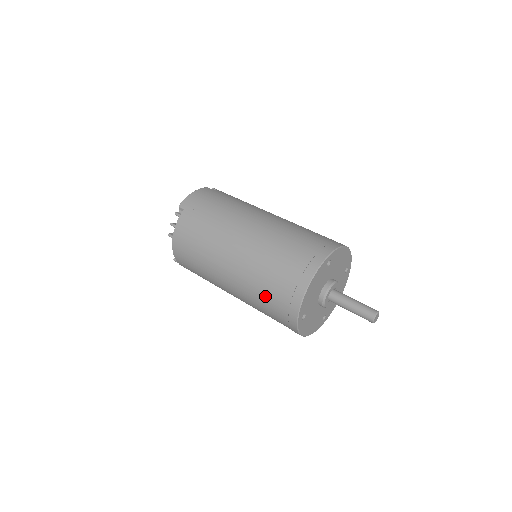
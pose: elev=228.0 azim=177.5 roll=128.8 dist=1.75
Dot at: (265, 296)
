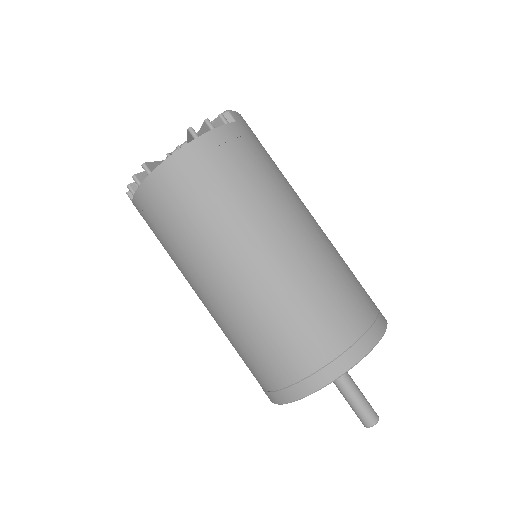
Dot at: (309, 319)
